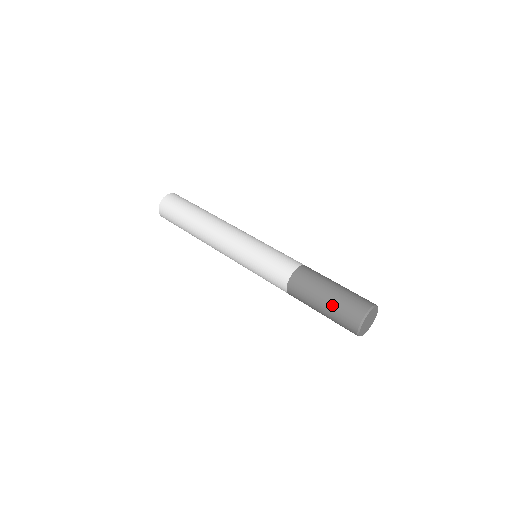
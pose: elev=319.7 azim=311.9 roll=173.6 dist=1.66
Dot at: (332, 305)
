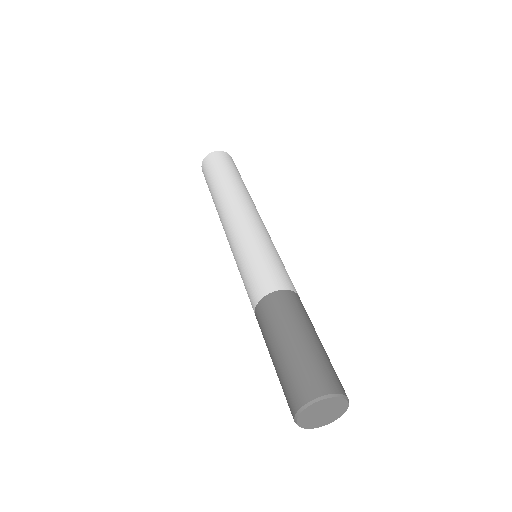
Dot at: (294, 354)
